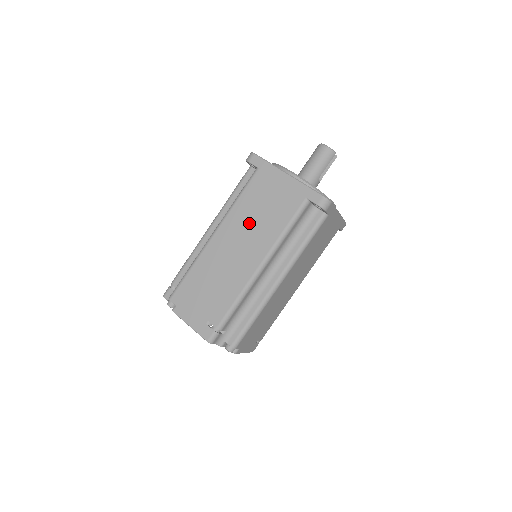
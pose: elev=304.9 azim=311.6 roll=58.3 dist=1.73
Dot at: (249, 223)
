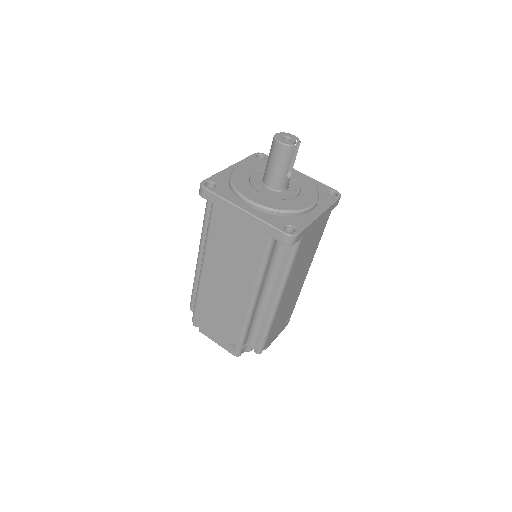
Dot at: (227, 260)
